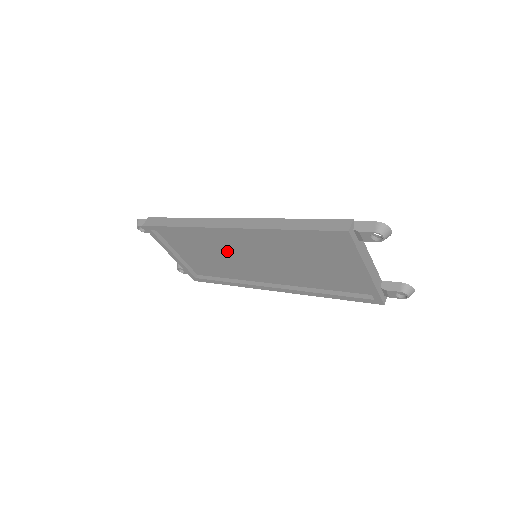
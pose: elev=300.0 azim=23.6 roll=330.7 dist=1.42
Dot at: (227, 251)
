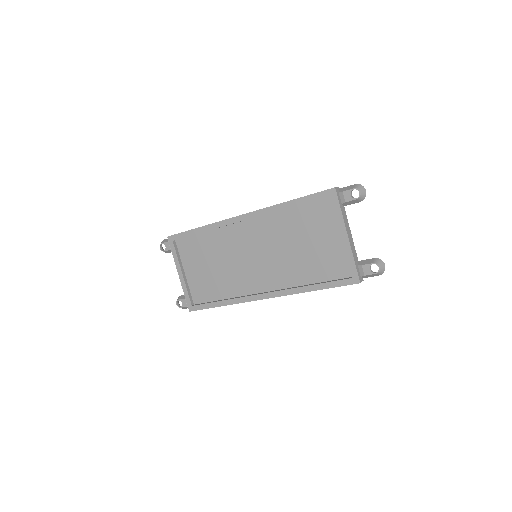
Dot at: (232, 254)
